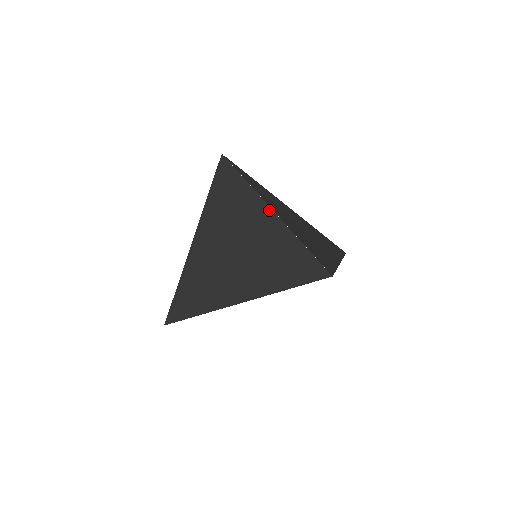
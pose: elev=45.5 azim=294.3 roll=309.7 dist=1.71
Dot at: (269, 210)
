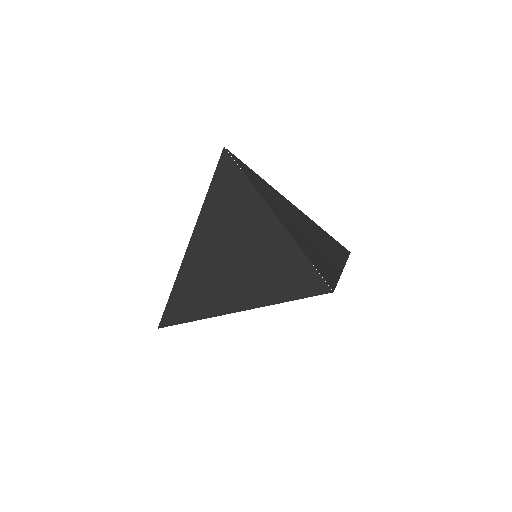
Dot at: (271, 214)
